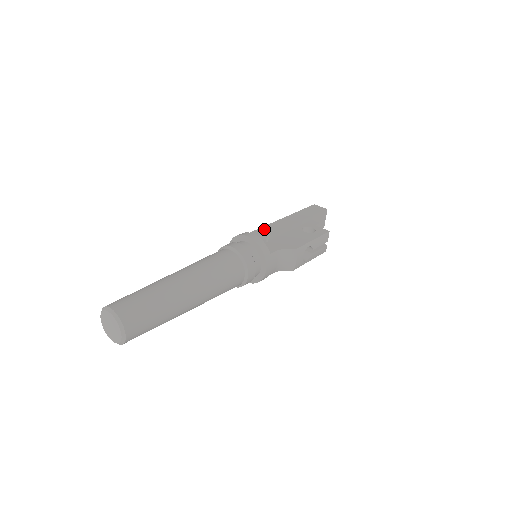
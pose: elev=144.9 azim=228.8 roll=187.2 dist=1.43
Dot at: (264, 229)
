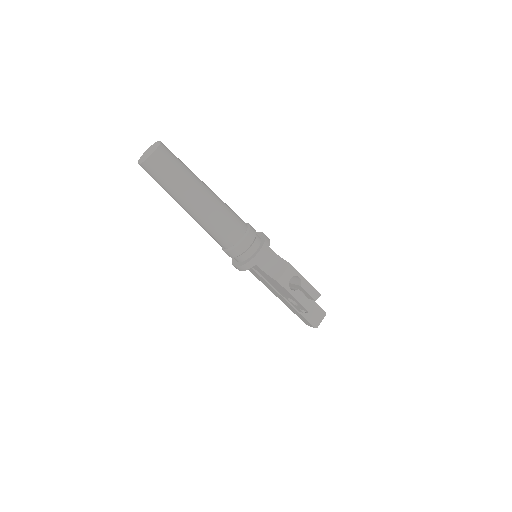
Dot at: occluded
